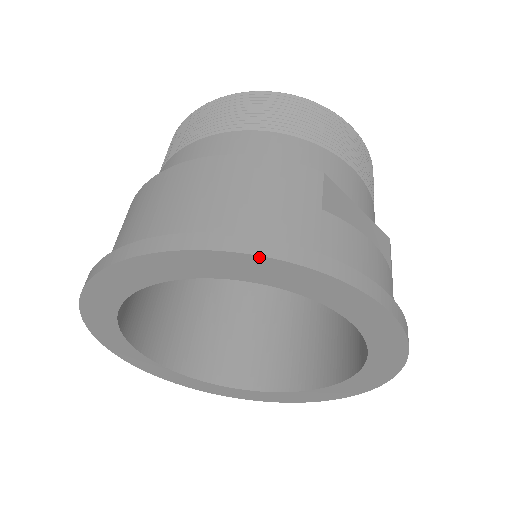
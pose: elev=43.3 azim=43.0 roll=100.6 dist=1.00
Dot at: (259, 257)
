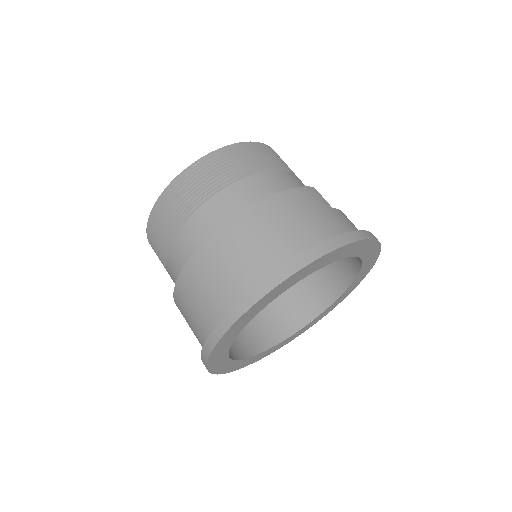
Dot at: (351, 244)
